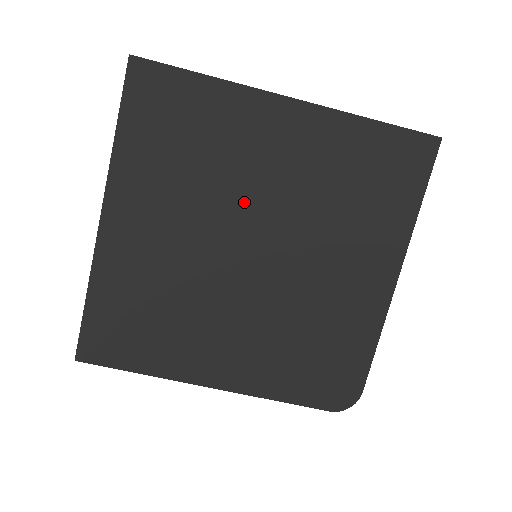
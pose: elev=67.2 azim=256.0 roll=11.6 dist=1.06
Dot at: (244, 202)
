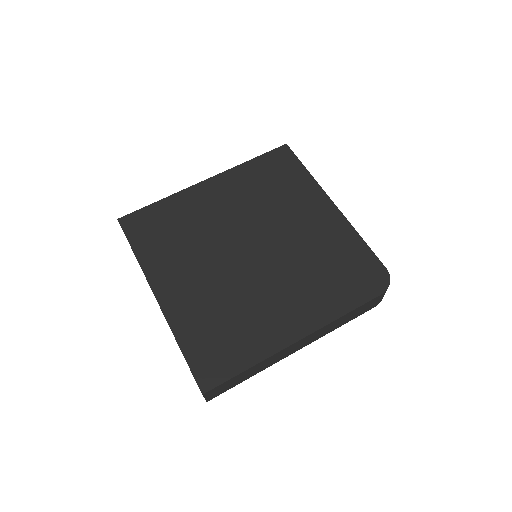
Dot at: (224, 232)
